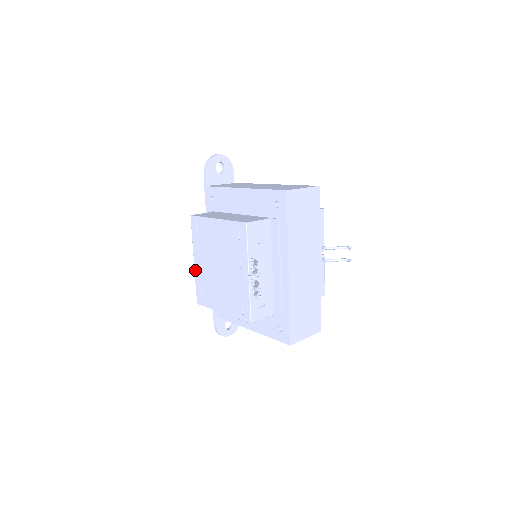
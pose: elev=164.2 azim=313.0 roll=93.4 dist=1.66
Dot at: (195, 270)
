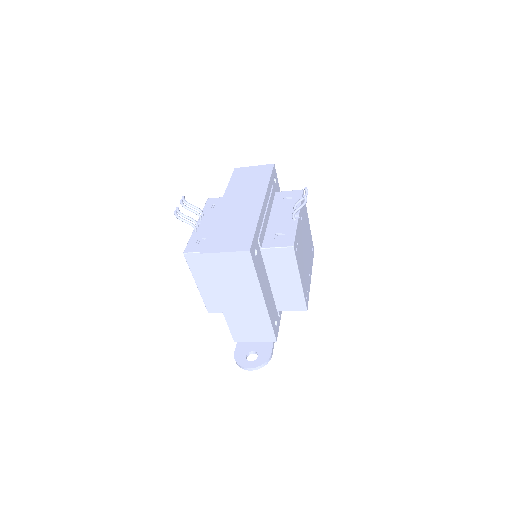
Dot at: occluded
